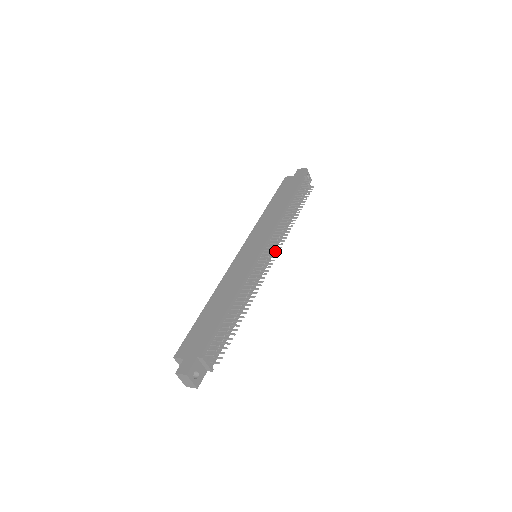
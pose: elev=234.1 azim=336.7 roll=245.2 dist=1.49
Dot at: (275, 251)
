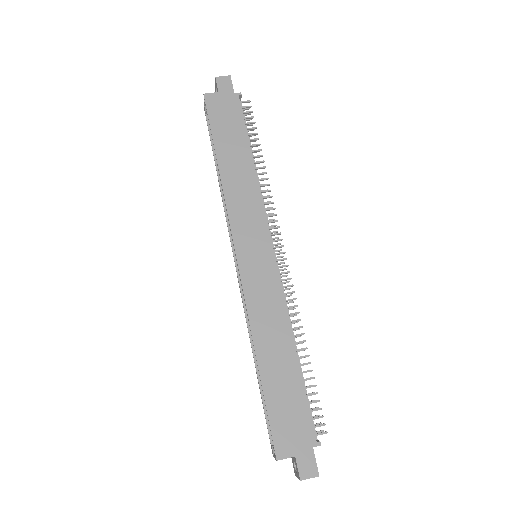
Dot at: occluded
